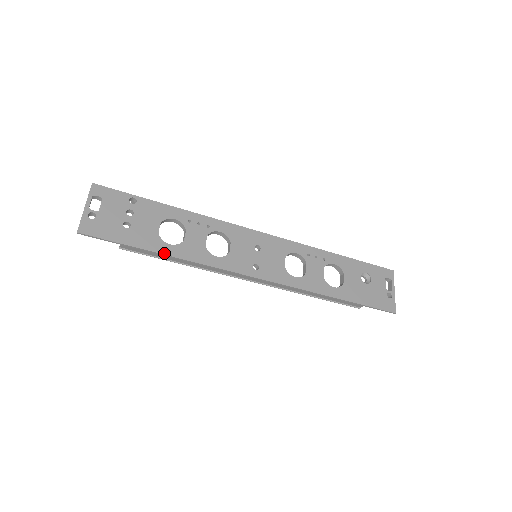
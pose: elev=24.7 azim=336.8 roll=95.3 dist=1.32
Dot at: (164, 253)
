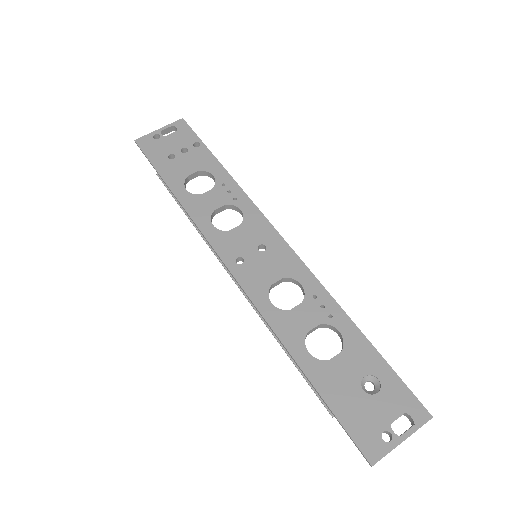
Dot at: (174, 192)
